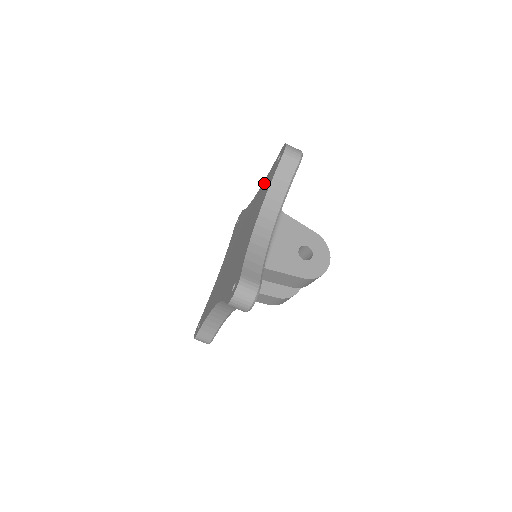
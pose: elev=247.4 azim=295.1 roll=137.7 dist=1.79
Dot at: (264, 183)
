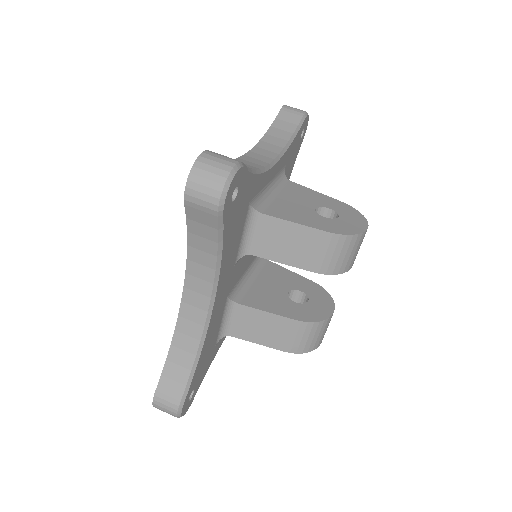
Dot at: occluded
